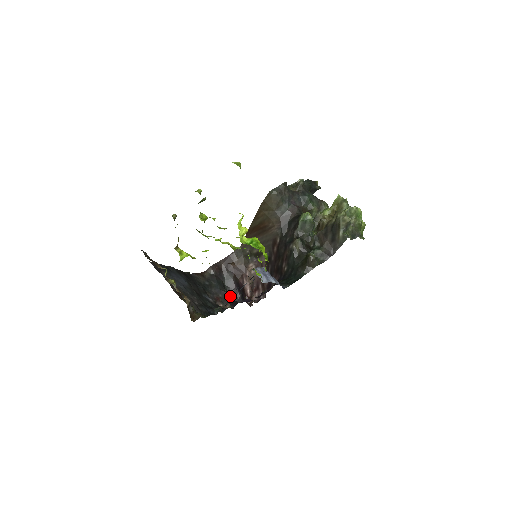
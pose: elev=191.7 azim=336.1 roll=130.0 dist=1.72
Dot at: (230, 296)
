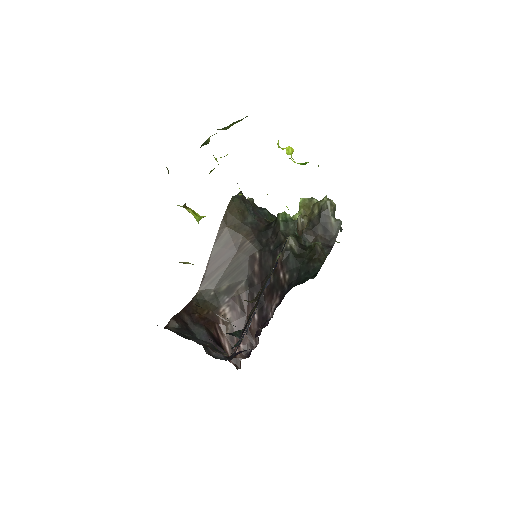
Dot at: occluded
